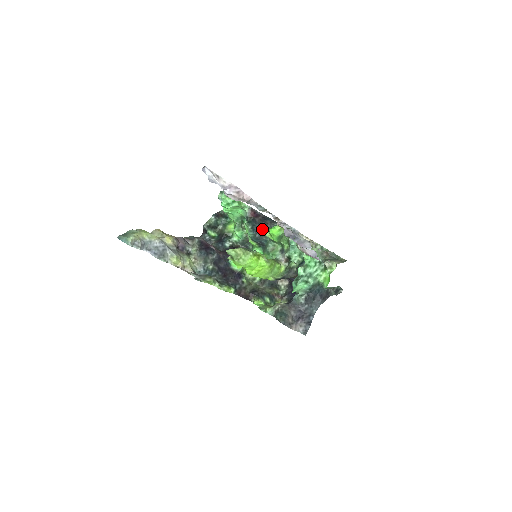
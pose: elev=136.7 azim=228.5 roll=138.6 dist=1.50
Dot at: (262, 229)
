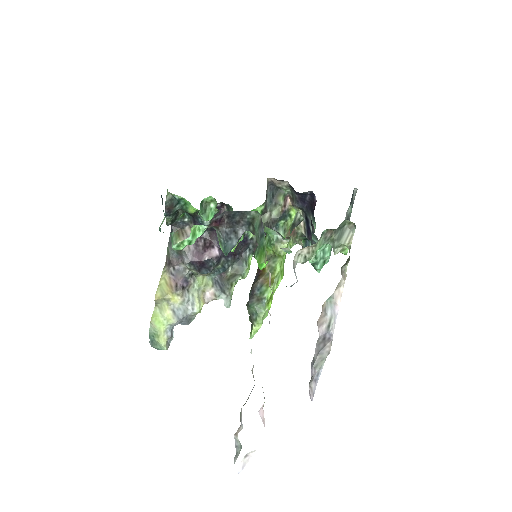
Dot at: (240, 236)
